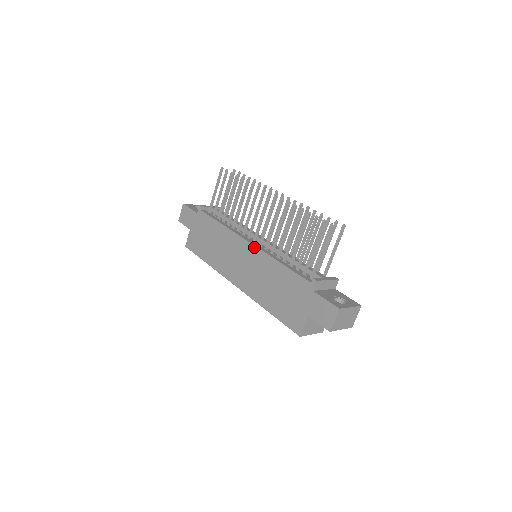
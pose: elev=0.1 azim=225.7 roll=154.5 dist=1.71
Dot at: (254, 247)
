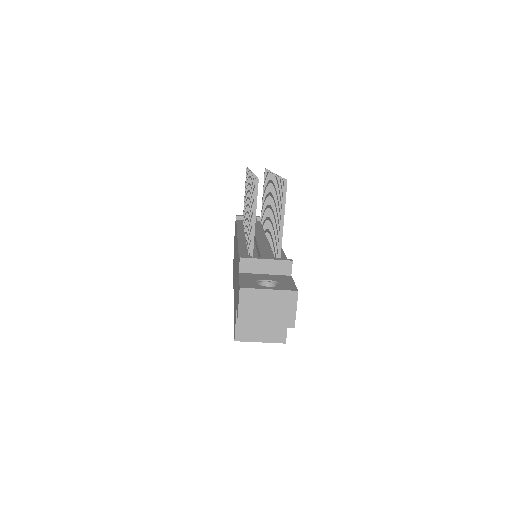
Dot at: (237, 240)
